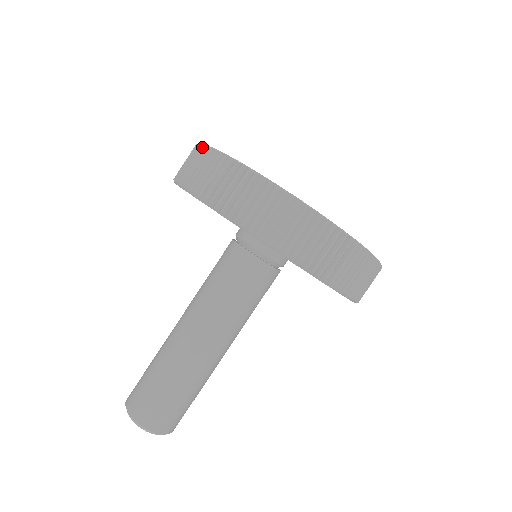
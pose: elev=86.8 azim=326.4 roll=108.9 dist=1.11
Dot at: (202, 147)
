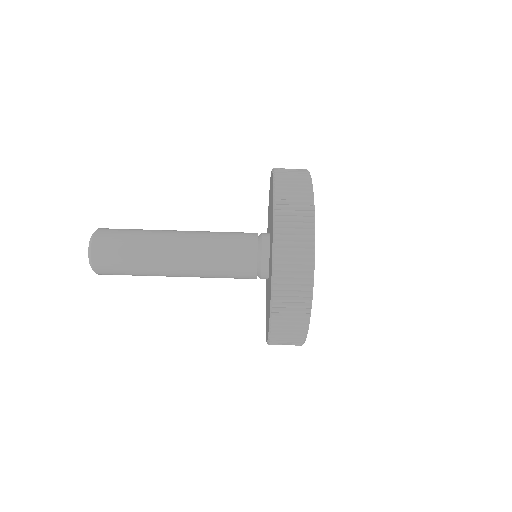
Dot at: (306, 170)
